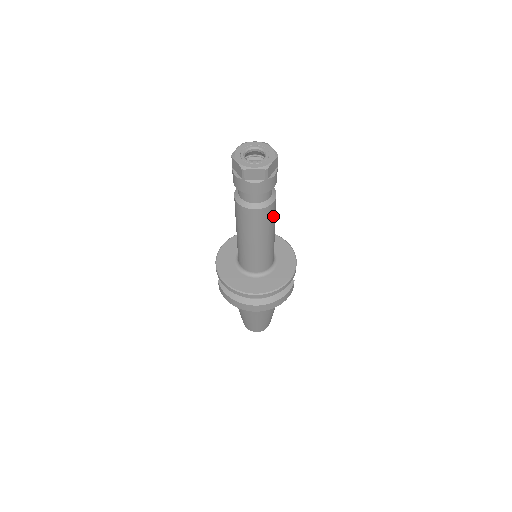
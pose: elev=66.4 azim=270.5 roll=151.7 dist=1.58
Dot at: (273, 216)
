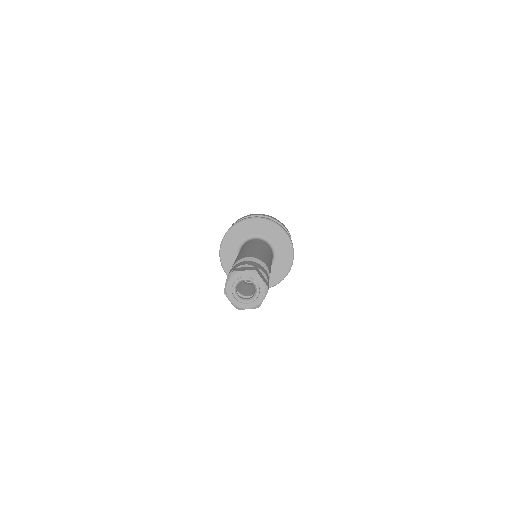
Dot at: occluded
